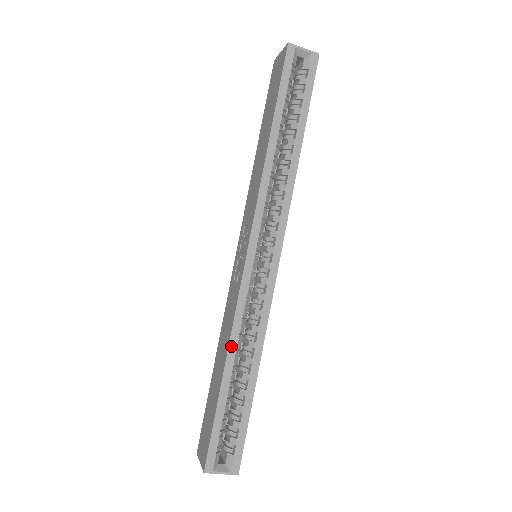
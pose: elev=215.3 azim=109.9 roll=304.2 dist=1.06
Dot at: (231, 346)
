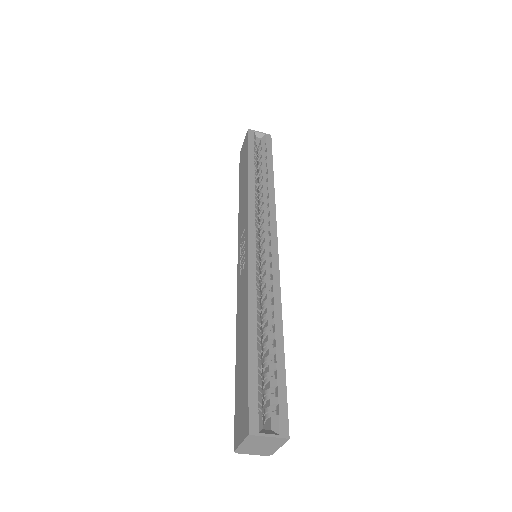
Dot at: (251, 307)
